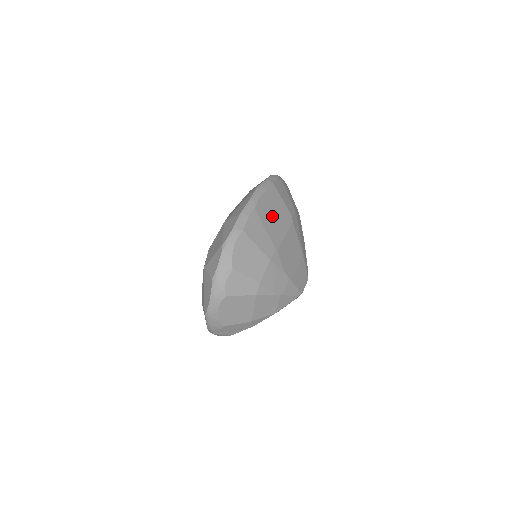
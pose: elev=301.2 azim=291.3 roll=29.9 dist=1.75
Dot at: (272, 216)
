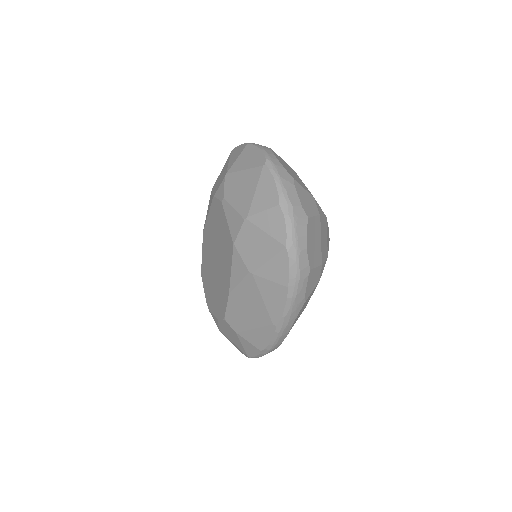
Dot at: occluded
